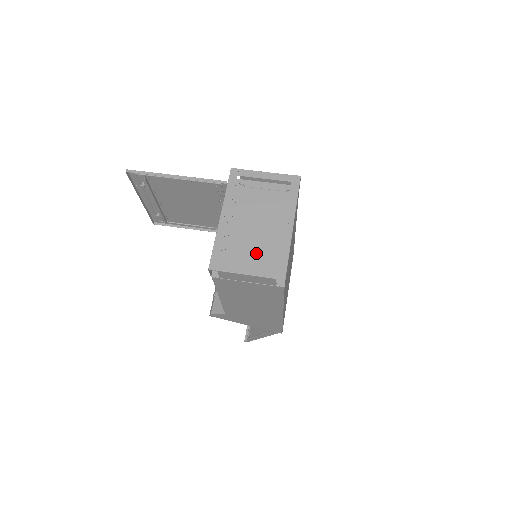
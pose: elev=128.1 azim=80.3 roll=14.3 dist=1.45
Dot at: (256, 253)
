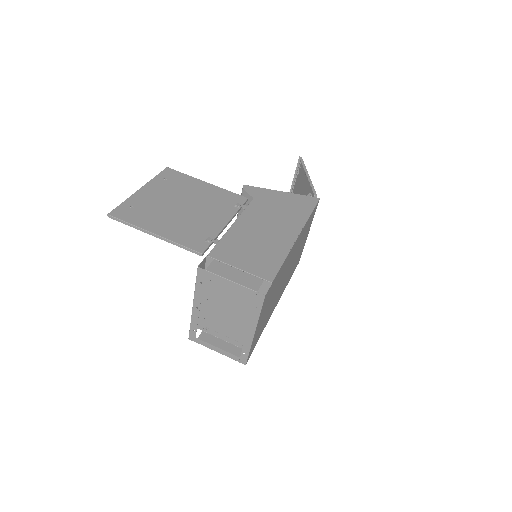
Dot at: (230, 324)
